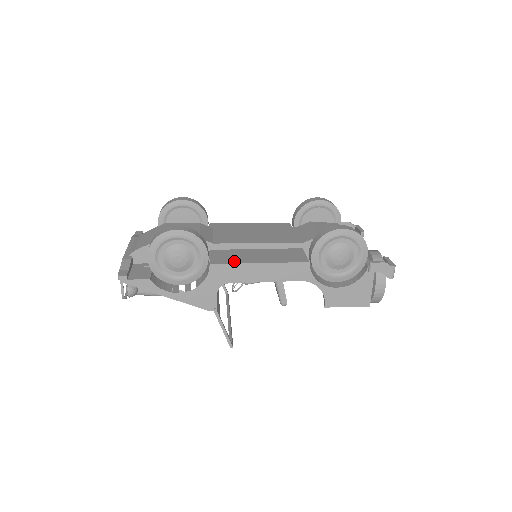
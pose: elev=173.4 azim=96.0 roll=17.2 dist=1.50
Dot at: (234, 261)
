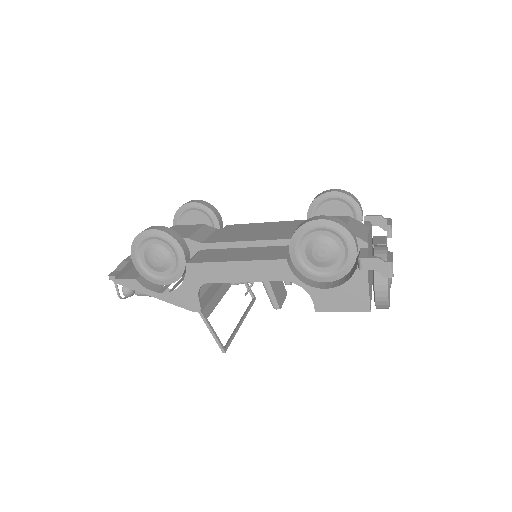
Dot at: (210, 260)
